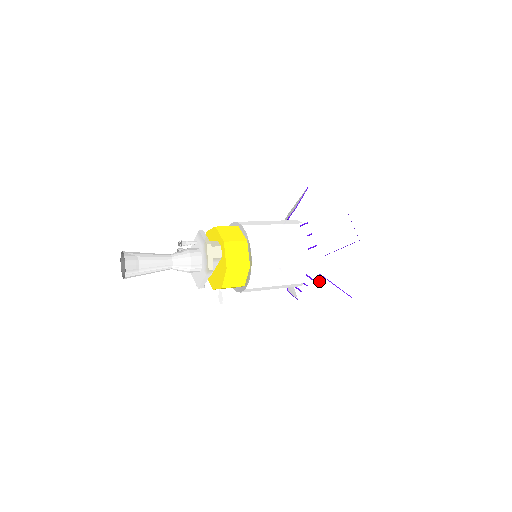
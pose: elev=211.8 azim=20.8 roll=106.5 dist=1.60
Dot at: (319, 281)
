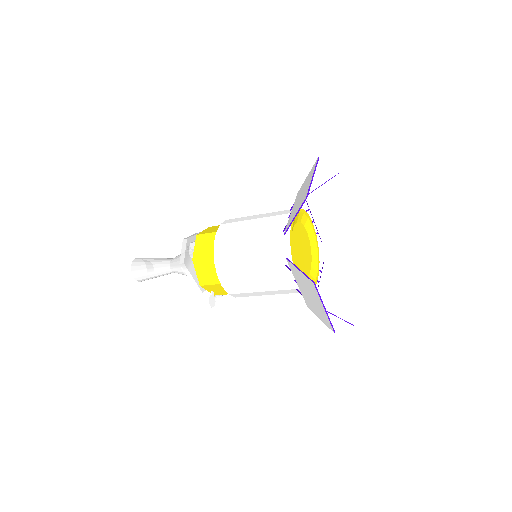
Dot at: (292, 269)
